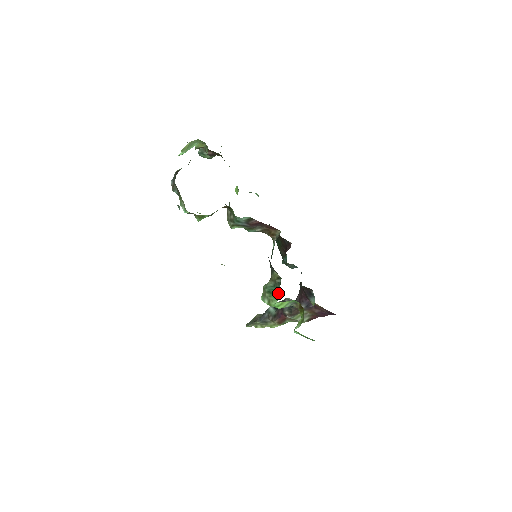
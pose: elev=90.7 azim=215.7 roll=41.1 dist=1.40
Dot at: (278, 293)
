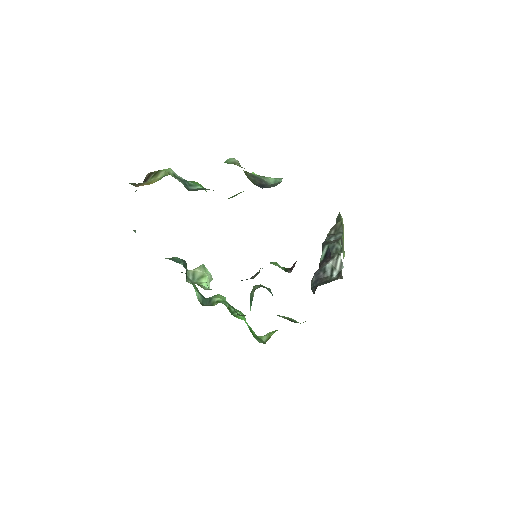
Dot at: occluded
